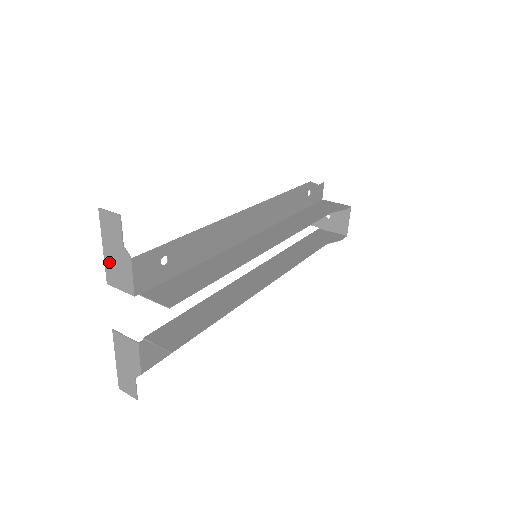
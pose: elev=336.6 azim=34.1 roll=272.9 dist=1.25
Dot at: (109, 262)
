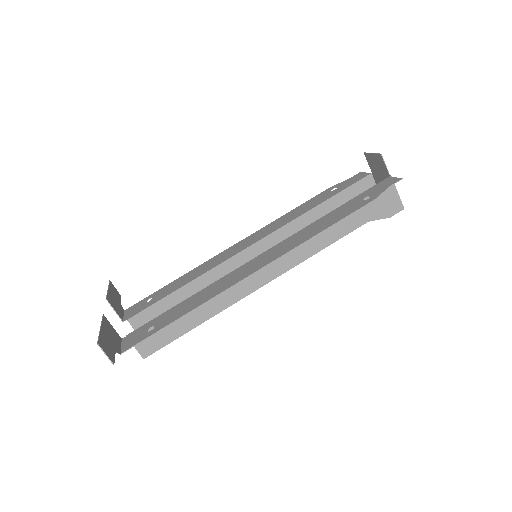
Dot at: (105, 328)
